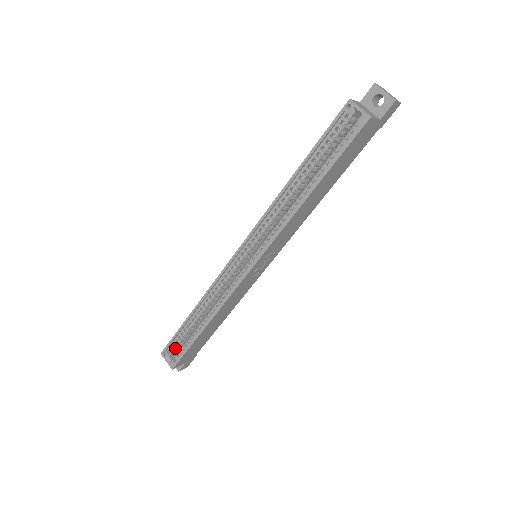
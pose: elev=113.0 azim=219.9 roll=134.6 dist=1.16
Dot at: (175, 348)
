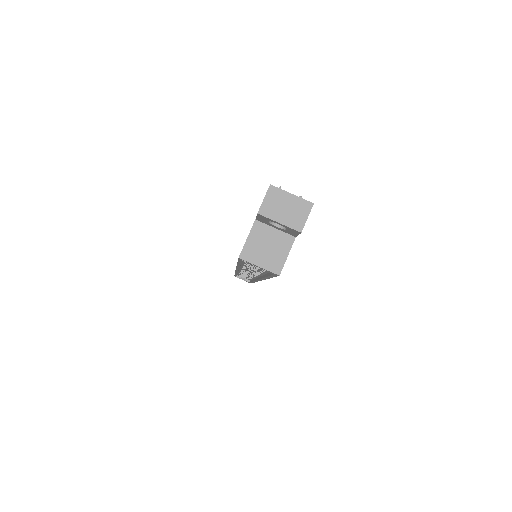
Dot at: occluded
